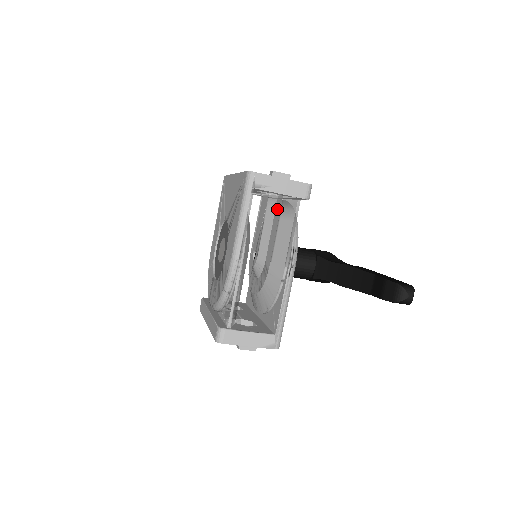
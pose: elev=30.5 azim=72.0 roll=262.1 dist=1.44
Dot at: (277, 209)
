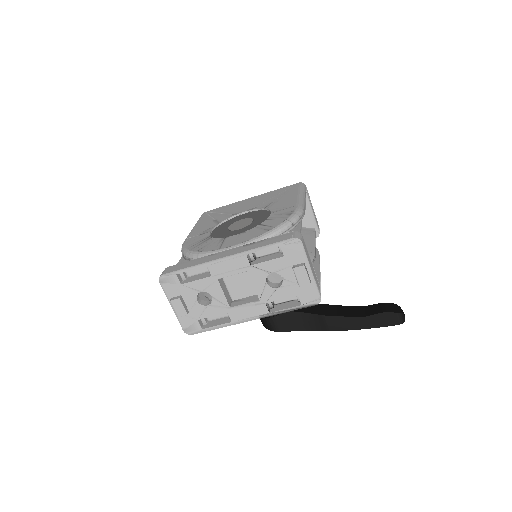
Dot at: occluded
